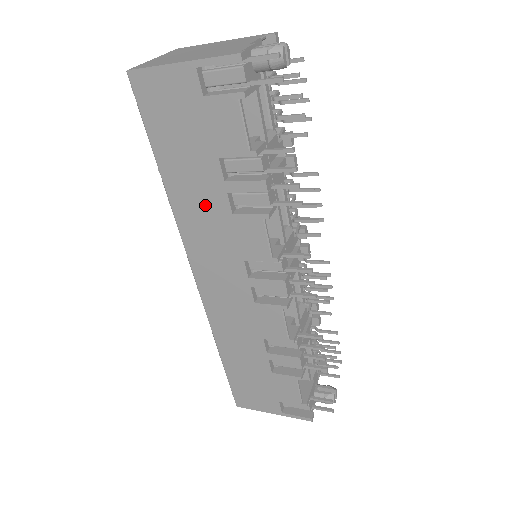
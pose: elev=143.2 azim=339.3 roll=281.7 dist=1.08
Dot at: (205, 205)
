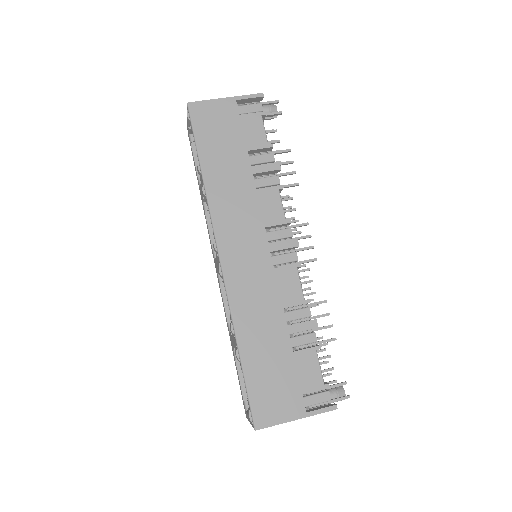
Dot at: (235, 186)
